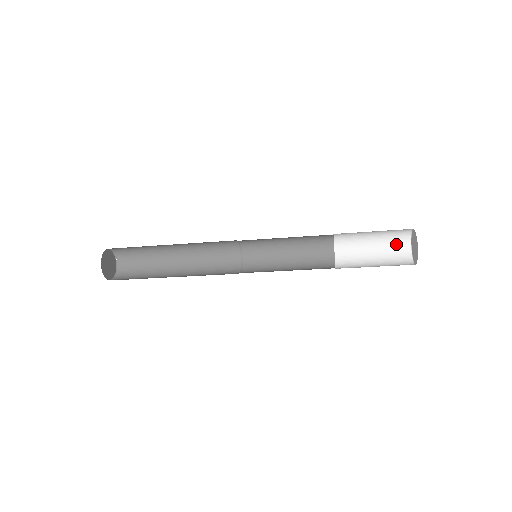
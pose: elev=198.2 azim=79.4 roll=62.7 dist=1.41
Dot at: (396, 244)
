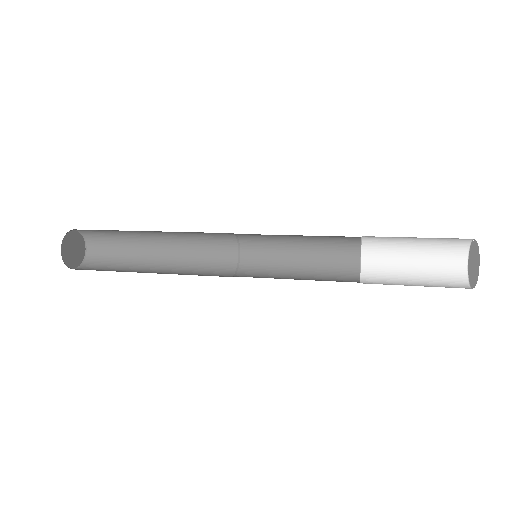
Dot at: (446, 260)
